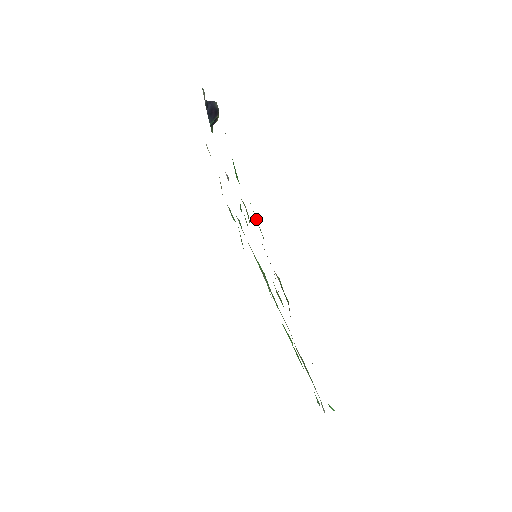
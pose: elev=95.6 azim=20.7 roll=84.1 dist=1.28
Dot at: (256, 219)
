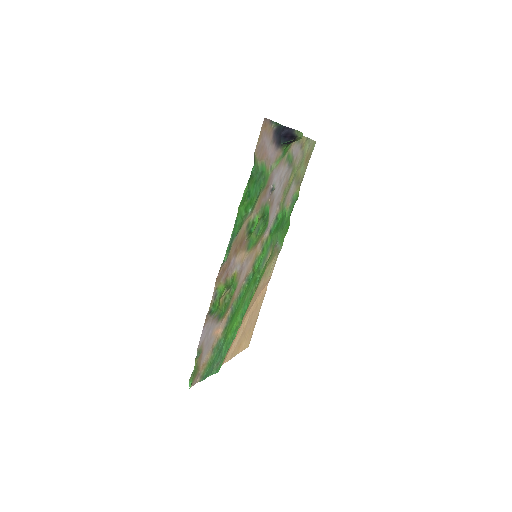
Dot at: (229, 245)
